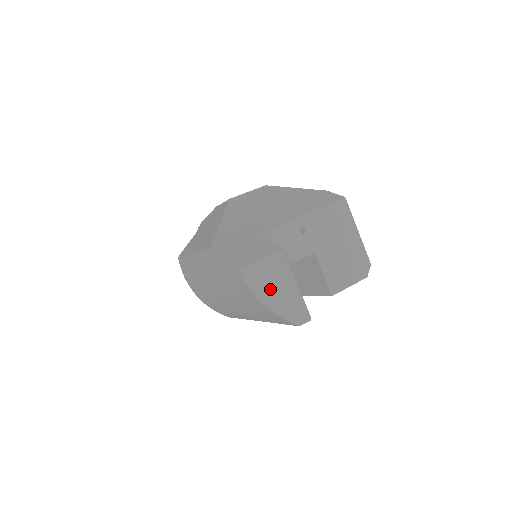
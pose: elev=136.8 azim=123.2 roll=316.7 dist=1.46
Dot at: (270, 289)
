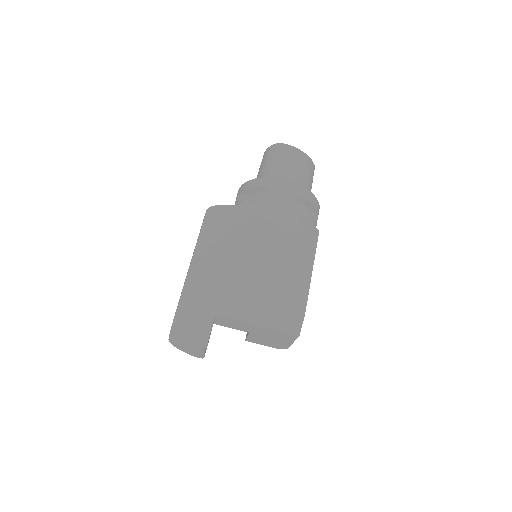
Dot at: (184, 348)
